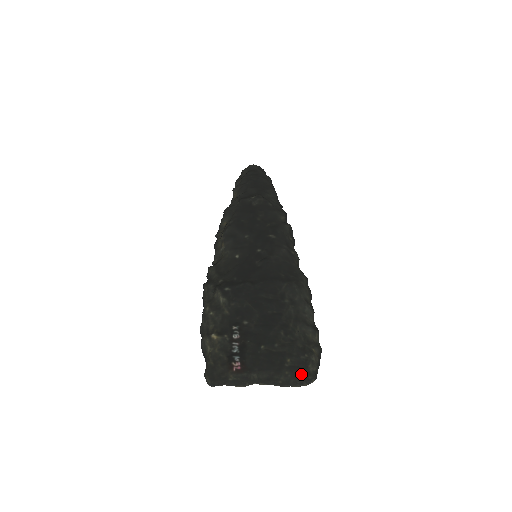
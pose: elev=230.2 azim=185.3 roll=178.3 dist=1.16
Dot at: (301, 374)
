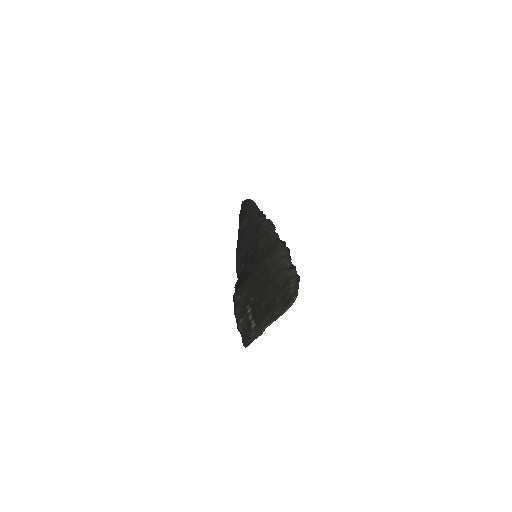
Dot at: (286, 300)
